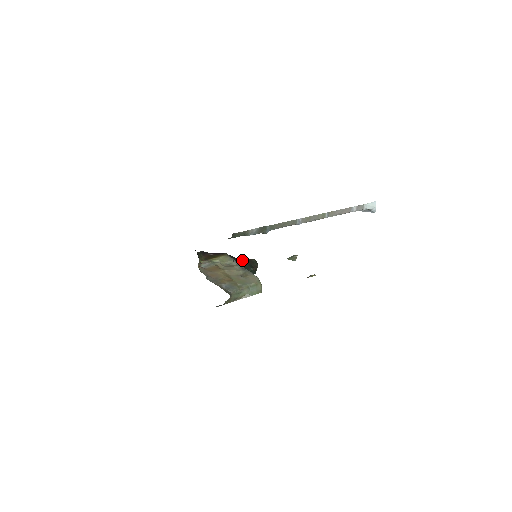
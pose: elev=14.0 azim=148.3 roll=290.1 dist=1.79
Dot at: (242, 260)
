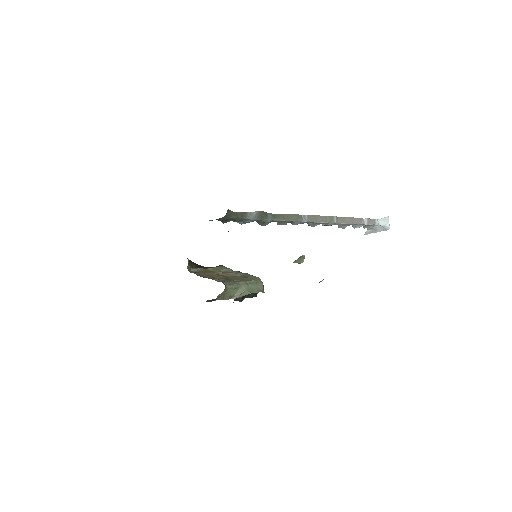
Dot at: occluded
